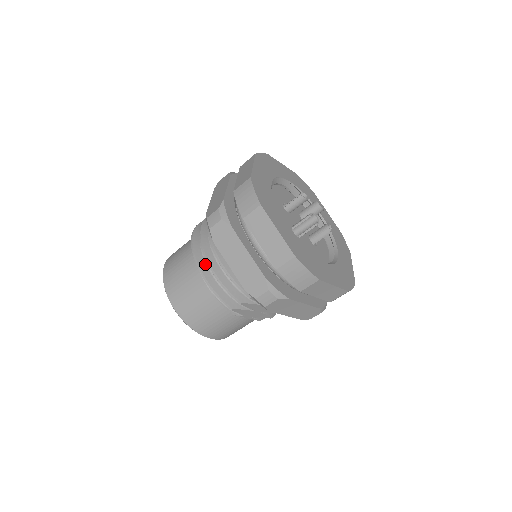
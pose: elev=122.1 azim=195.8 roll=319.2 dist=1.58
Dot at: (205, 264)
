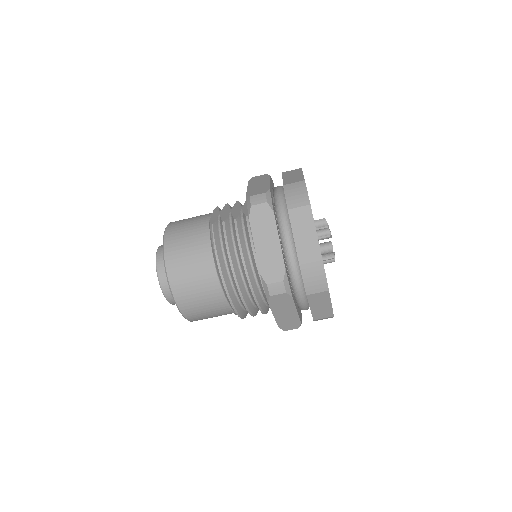
Dot at: (234, 295)
